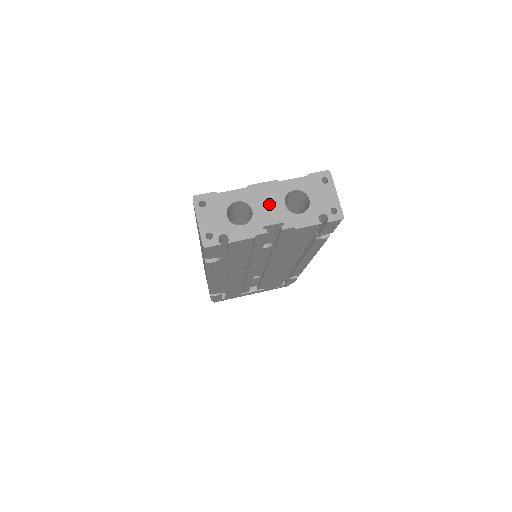
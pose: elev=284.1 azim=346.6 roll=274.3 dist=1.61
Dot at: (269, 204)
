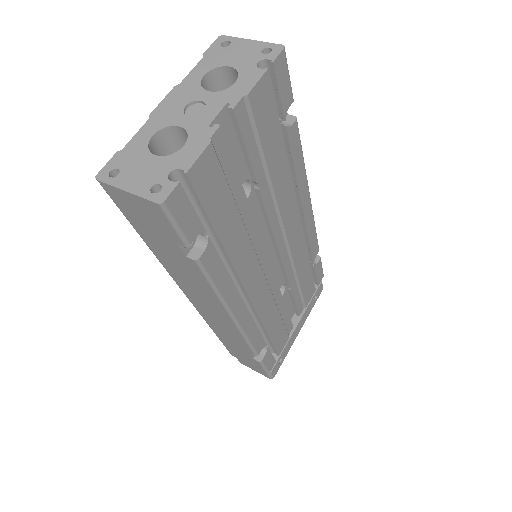
Dot at: (192, 108)
